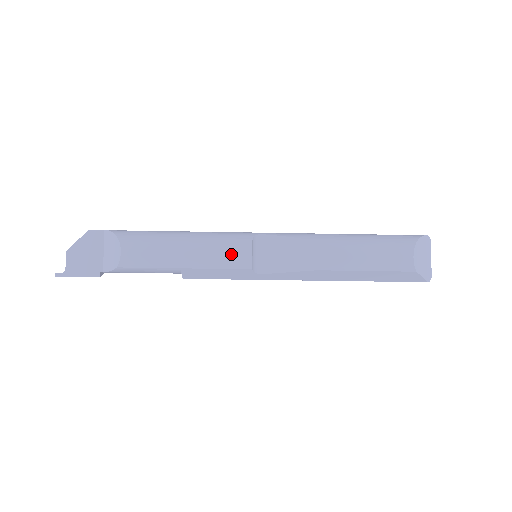
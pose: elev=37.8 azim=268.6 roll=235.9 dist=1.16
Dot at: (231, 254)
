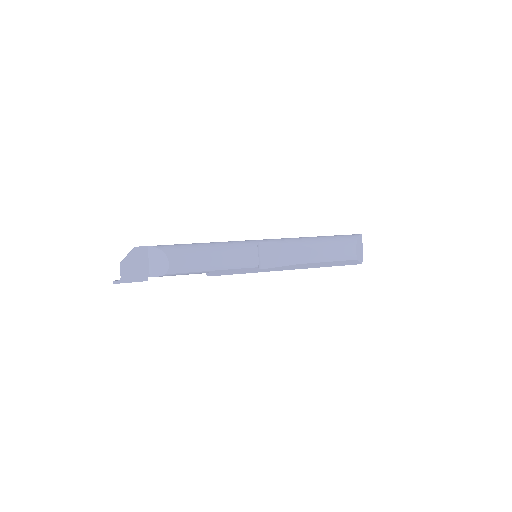
Dot at: (245, 258)
